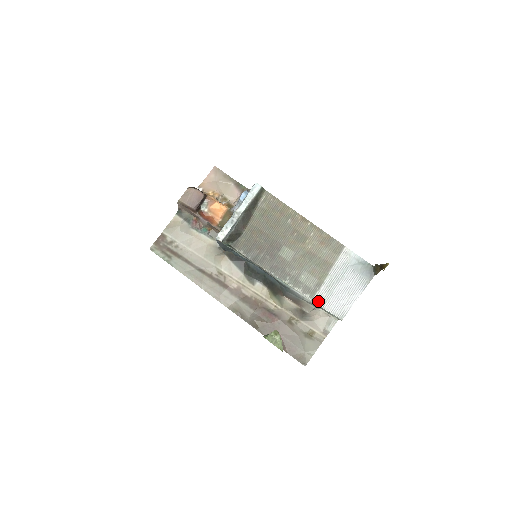
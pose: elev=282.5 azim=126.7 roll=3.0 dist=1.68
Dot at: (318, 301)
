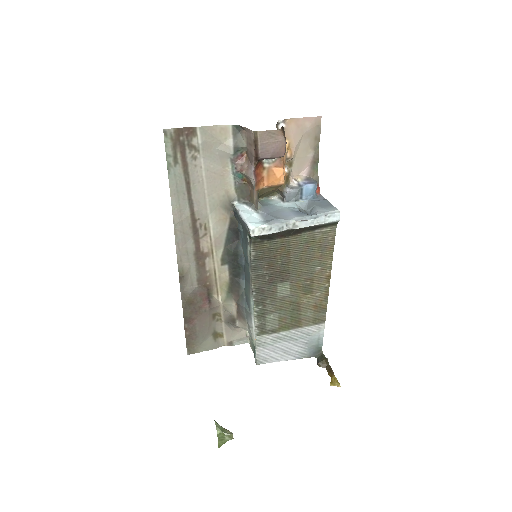
Dot at: (259, 341)
